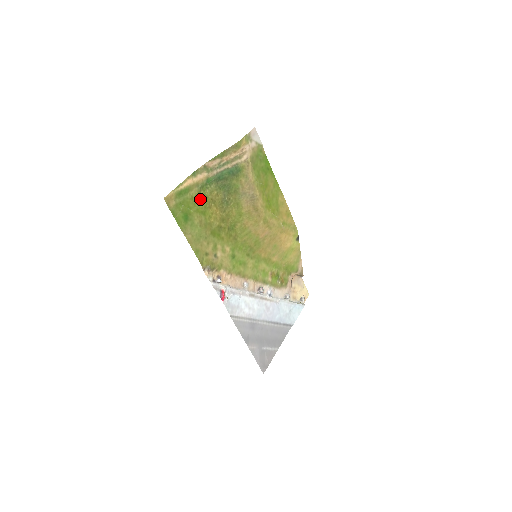
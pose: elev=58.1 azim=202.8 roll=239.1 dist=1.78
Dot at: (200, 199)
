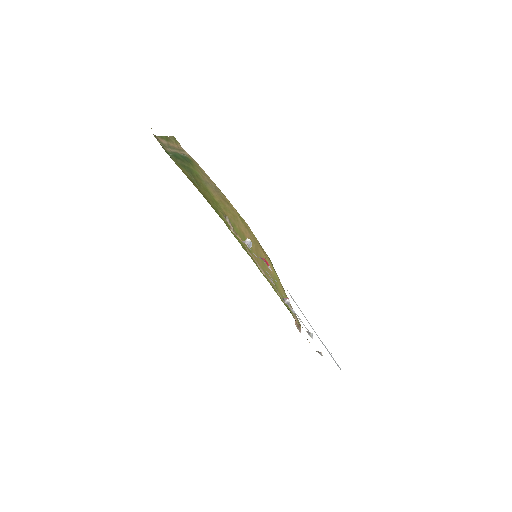
Dot at: occluded
